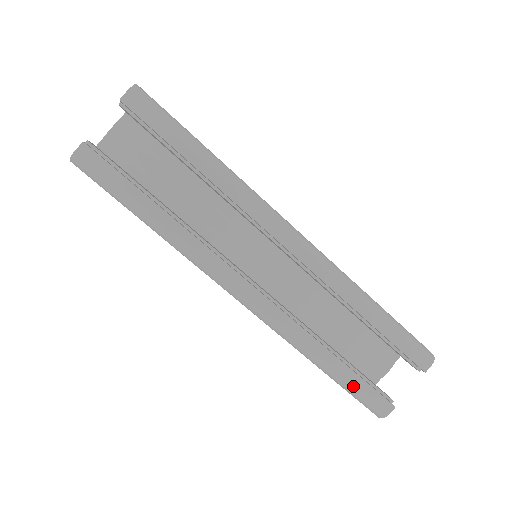
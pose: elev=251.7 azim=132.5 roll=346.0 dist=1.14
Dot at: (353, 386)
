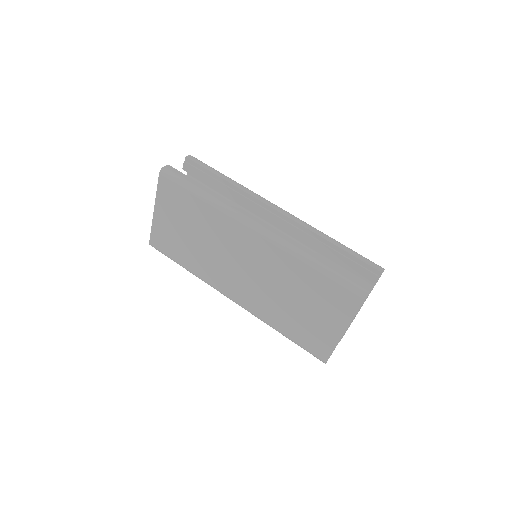
Dot at: (339, 273)
